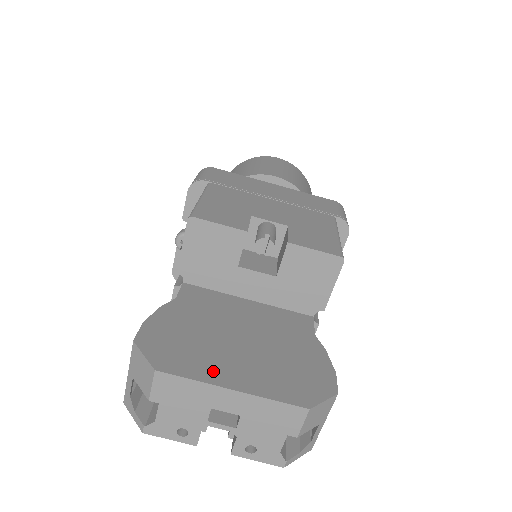
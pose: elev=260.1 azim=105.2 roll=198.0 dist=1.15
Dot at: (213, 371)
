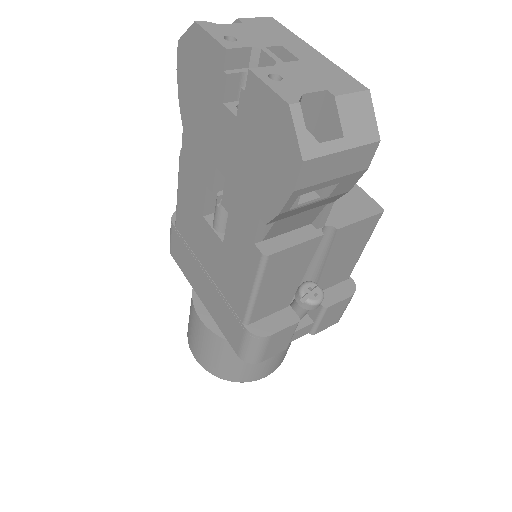
Dot at: occluded
